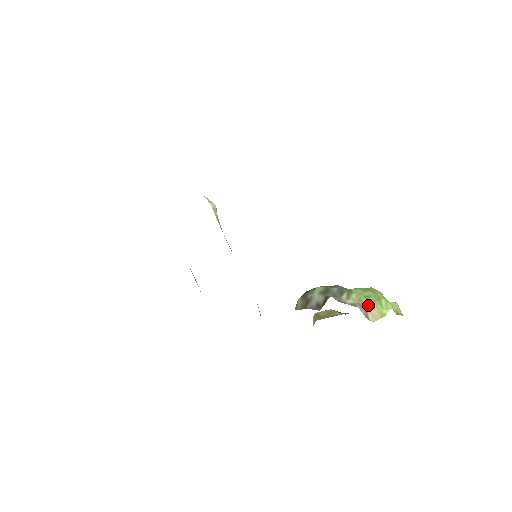
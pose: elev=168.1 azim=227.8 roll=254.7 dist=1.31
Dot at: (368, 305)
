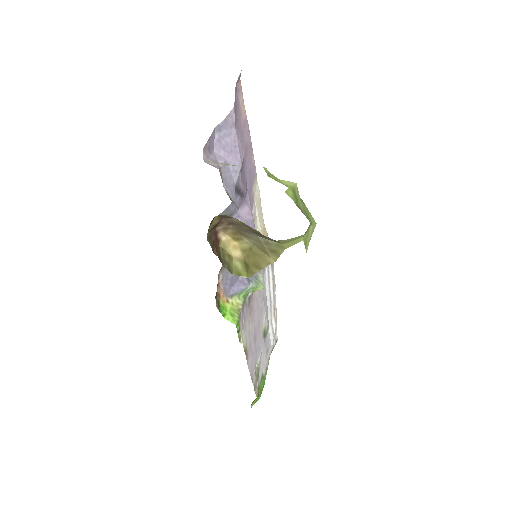
Dot at: occluded
